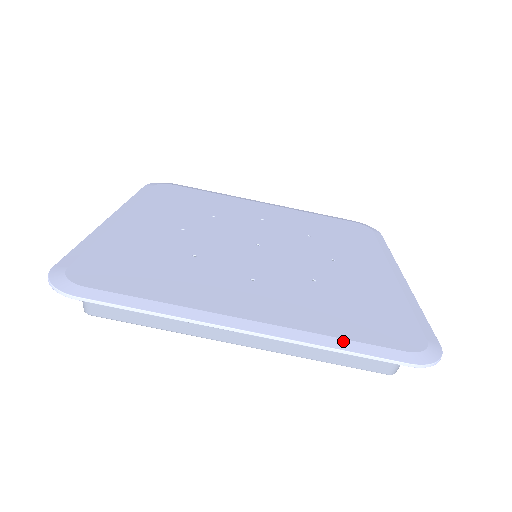
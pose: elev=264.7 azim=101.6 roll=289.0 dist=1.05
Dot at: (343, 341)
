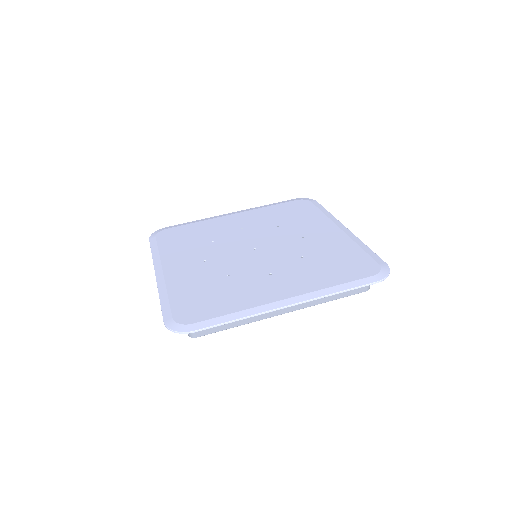
Dot at: (340, 286)
